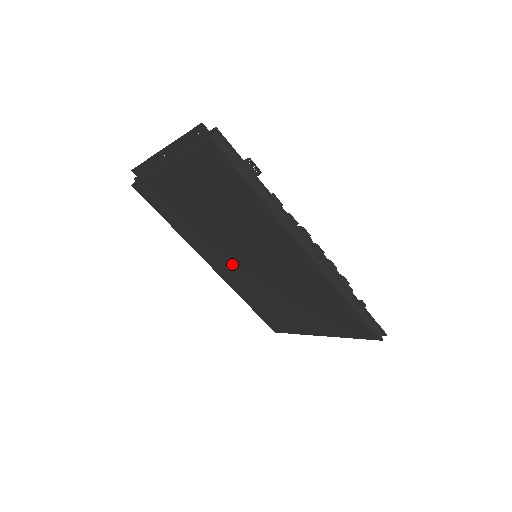
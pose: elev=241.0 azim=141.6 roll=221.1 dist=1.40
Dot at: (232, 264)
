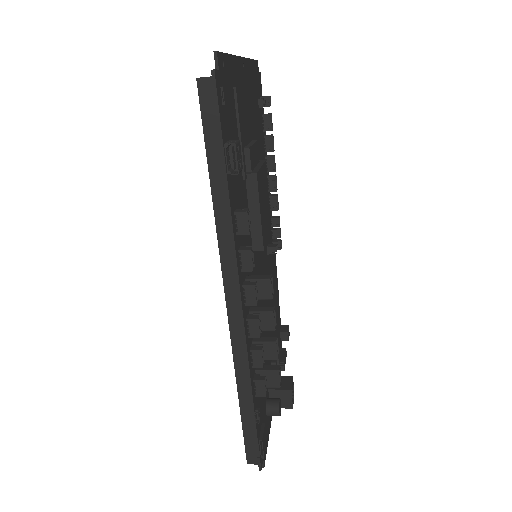
Dot at: occluded
